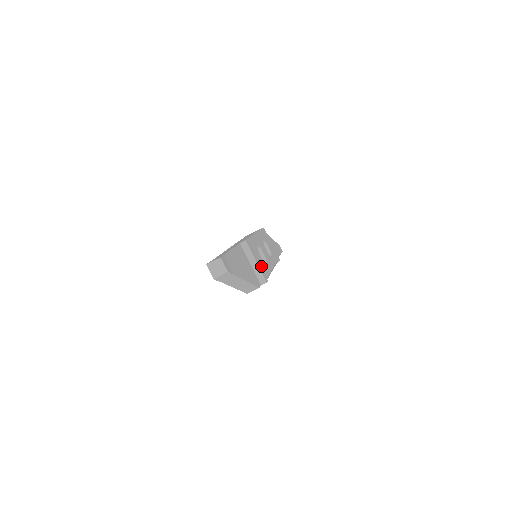
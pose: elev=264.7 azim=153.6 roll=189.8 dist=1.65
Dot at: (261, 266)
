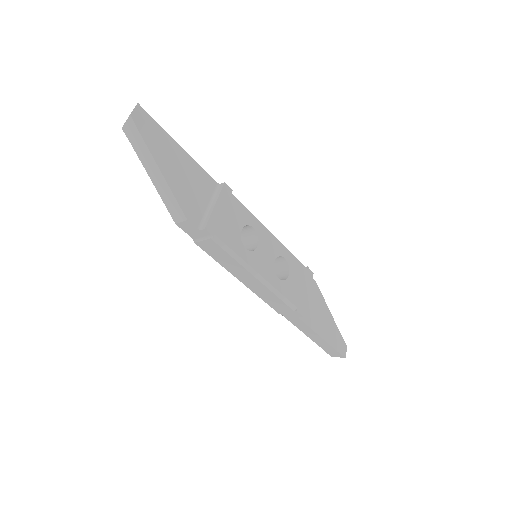
Dot at: (222, 222)
